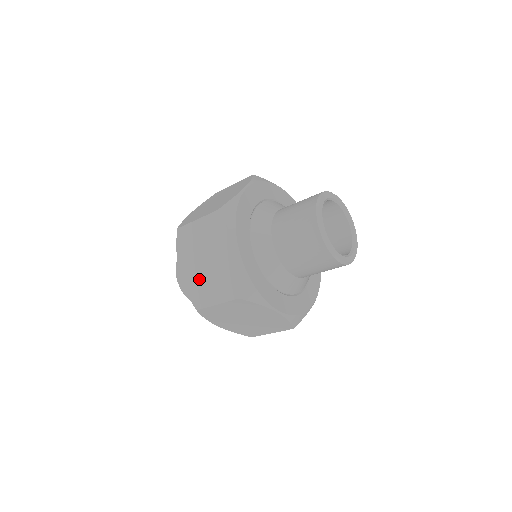
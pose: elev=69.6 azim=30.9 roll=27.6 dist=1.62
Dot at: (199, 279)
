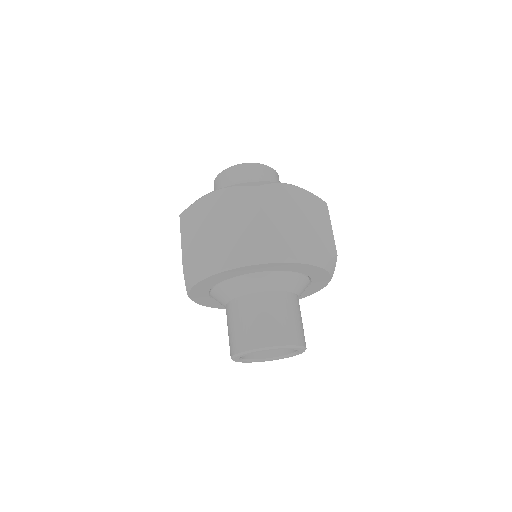
Dot at: occluded
